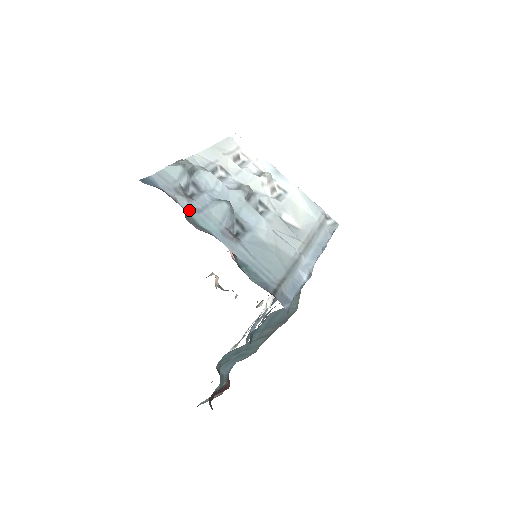
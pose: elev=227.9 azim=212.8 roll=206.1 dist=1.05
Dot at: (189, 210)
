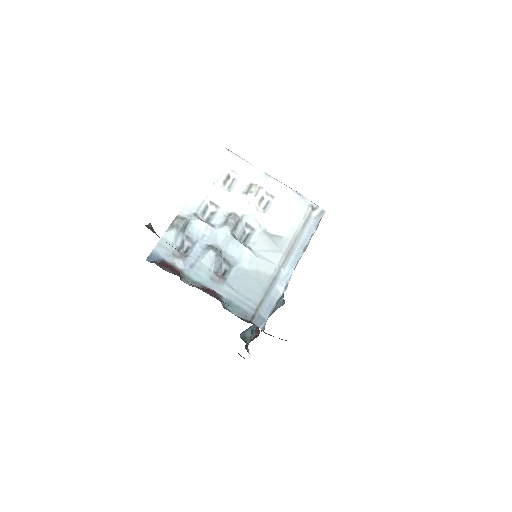
Dot at: (185, 269)
